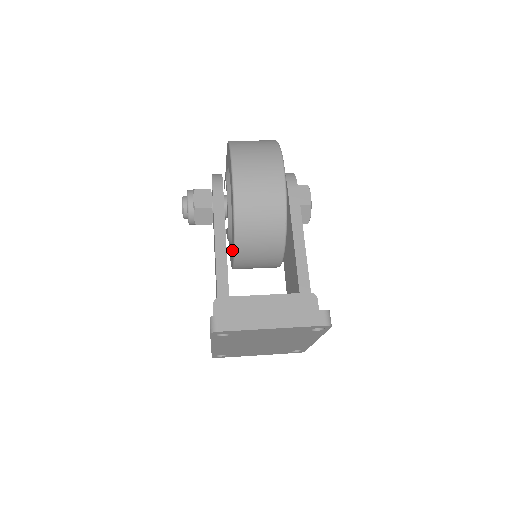
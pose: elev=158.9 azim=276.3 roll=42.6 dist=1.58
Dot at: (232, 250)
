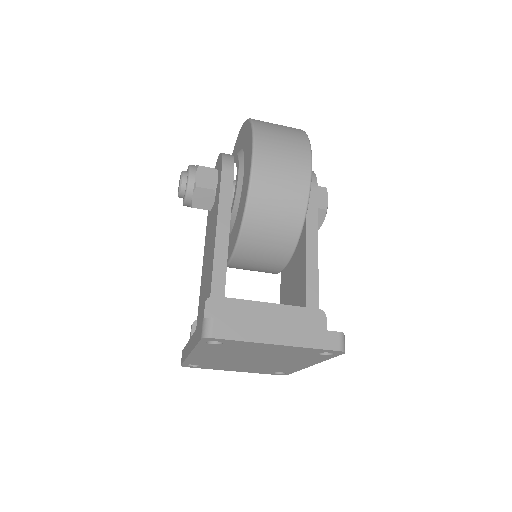
Dot at: (230, 244)
